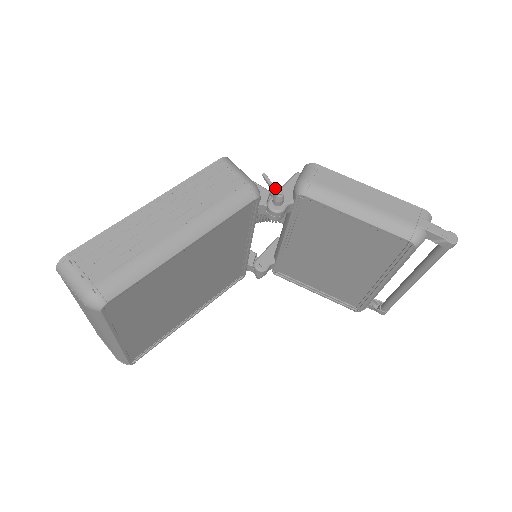
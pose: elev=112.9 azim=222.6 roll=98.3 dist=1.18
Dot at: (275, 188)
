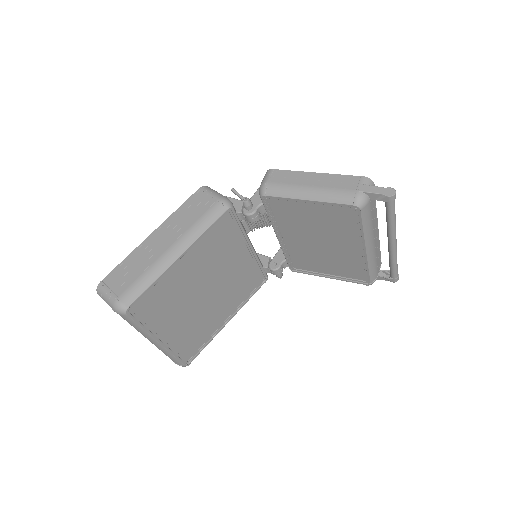
Dot at: (242, 197)
